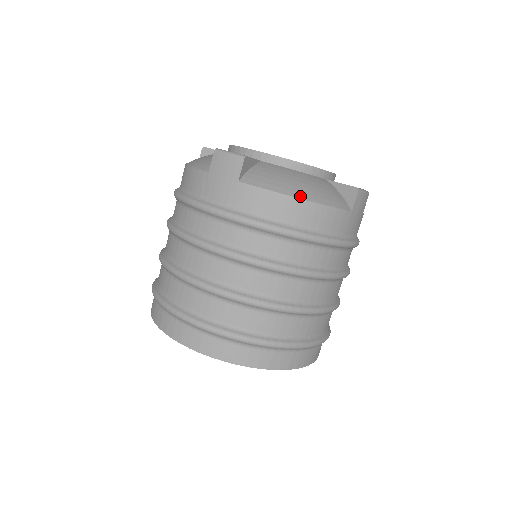
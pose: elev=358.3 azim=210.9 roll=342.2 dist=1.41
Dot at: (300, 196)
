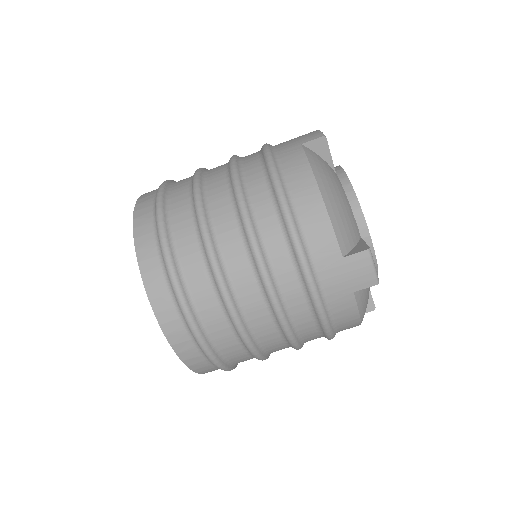
Dot at: (362, 320)
